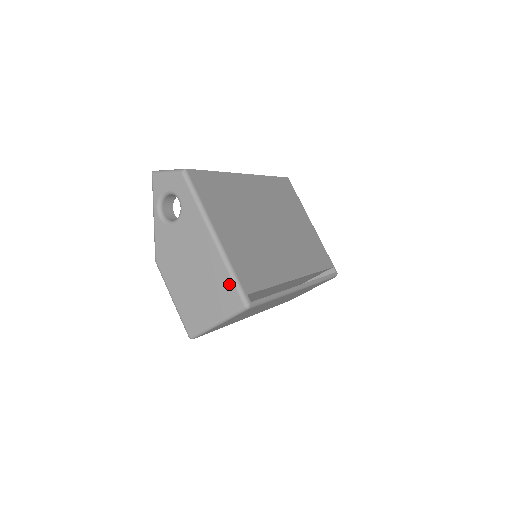
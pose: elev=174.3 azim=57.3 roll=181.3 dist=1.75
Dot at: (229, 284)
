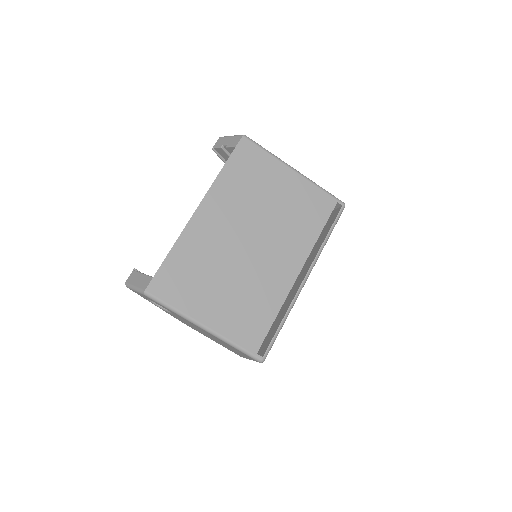
Dot at: (239, 351)
